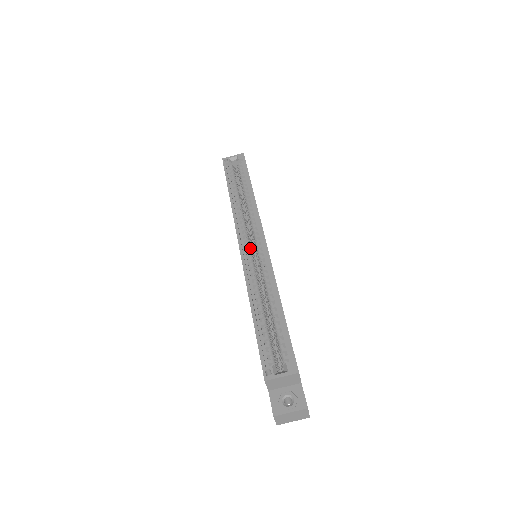
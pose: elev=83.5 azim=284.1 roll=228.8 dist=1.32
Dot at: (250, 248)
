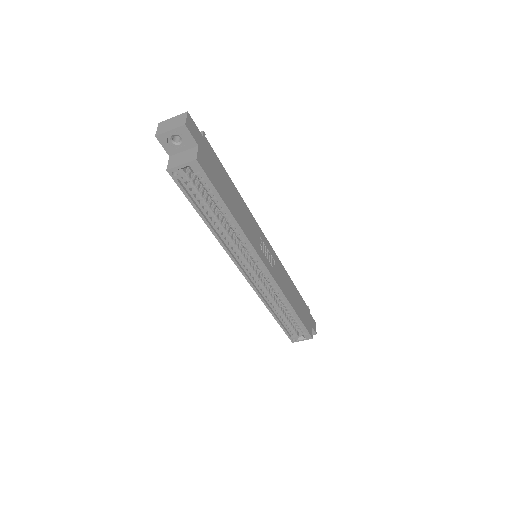
Dot at: (254, 271)
